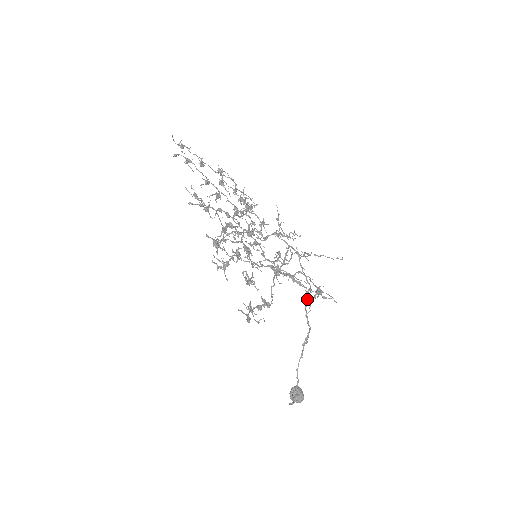
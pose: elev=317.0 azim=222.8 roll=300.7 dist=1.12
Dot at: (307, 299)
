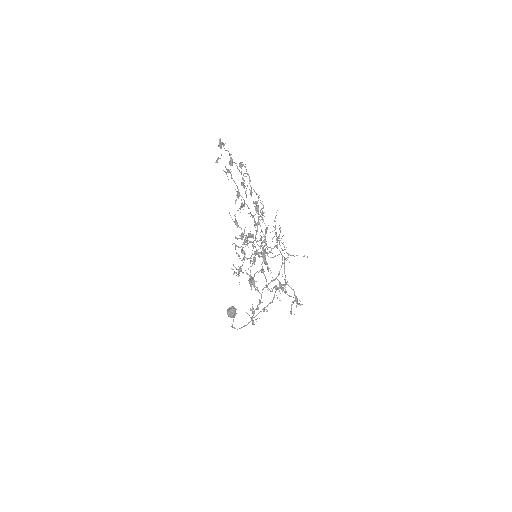
Dot at: (291, 311)
